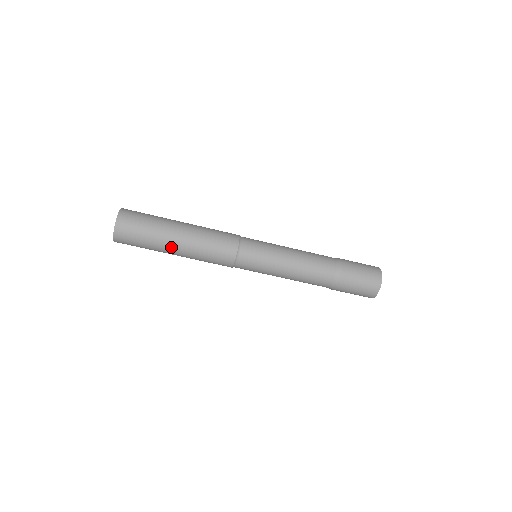
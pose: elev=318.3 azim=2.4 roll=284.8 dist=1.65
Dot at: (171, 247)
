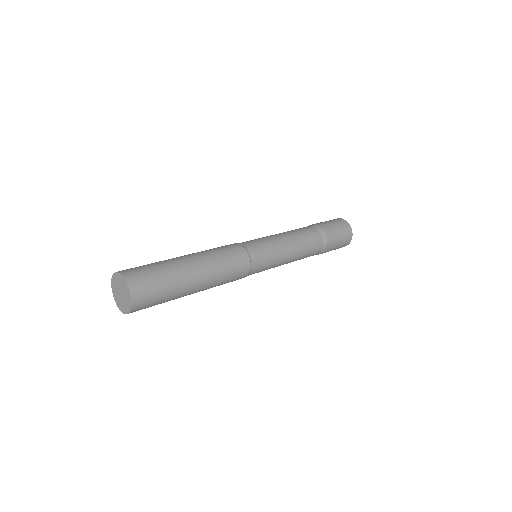
Dot at: (191, 273)
